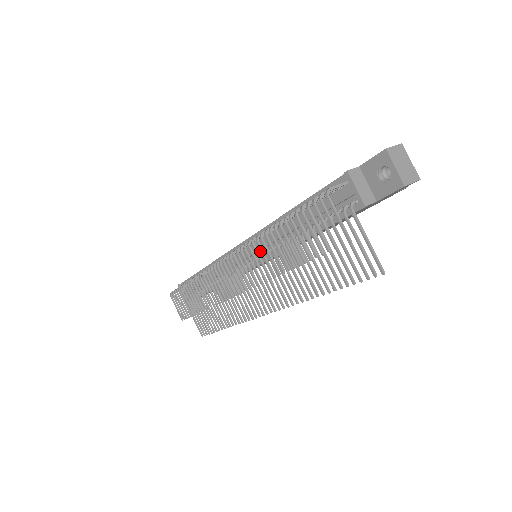
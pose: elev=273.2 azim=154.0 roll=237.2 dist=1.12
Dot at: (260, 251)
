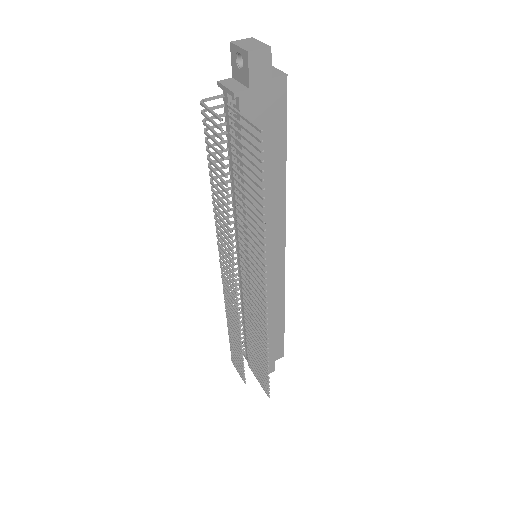
Dot at: occluded
